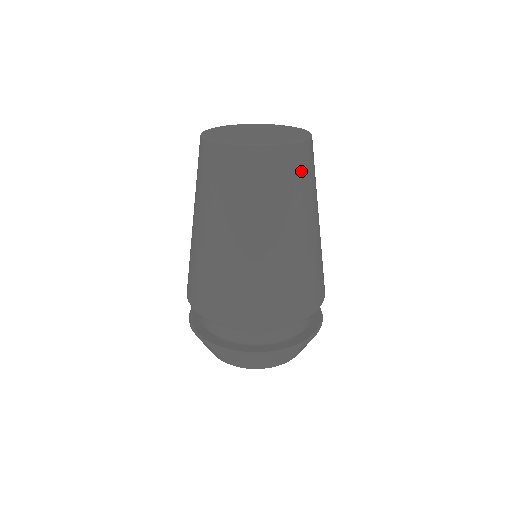
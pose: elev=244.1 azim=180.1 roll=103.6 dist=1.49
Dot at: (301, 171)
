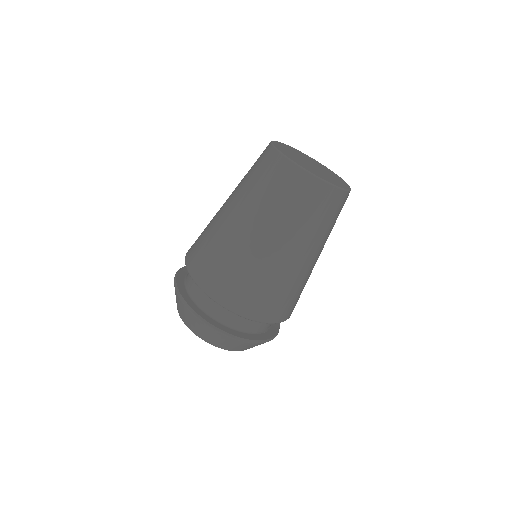
Dot at: (305, 199)
